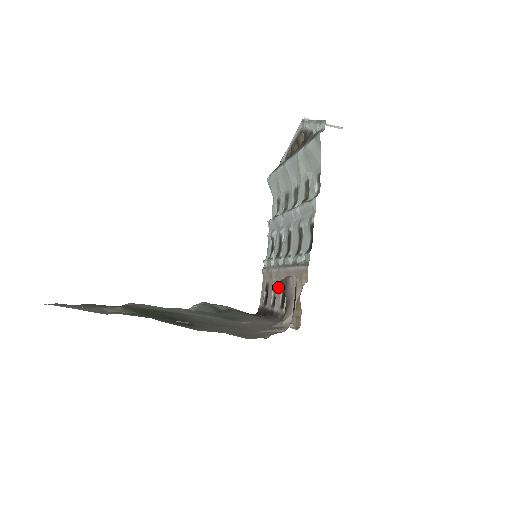
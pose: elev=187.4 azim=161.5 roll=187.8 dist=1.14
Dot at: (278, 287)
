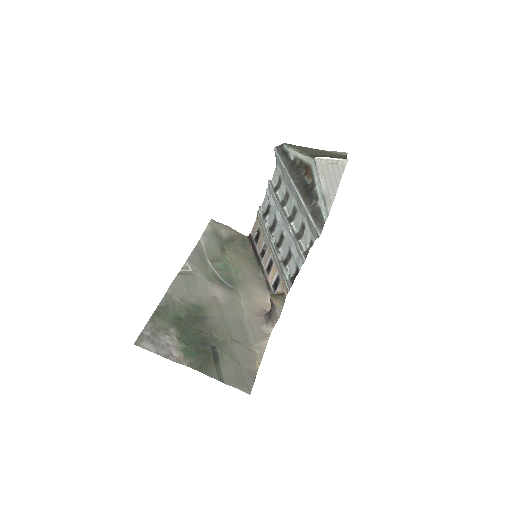
Dot at: (267, 253)
